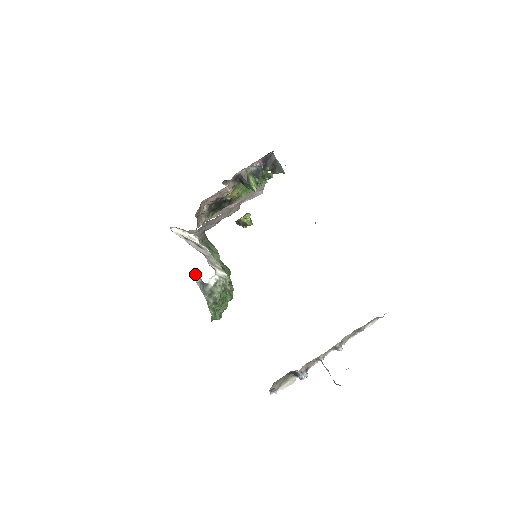
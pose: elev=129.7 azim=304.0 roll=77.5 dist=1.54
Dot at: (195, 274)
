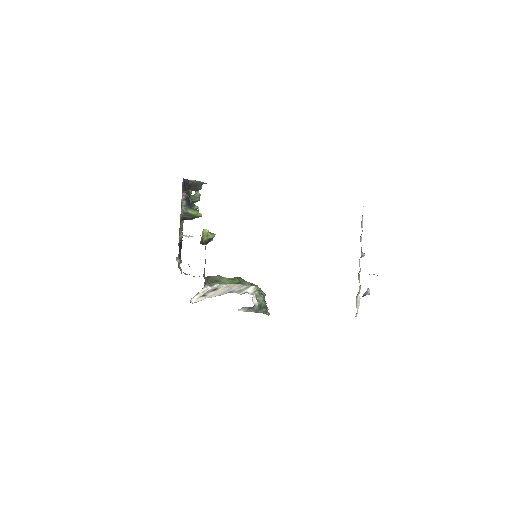
Dot at: (241, 309)
